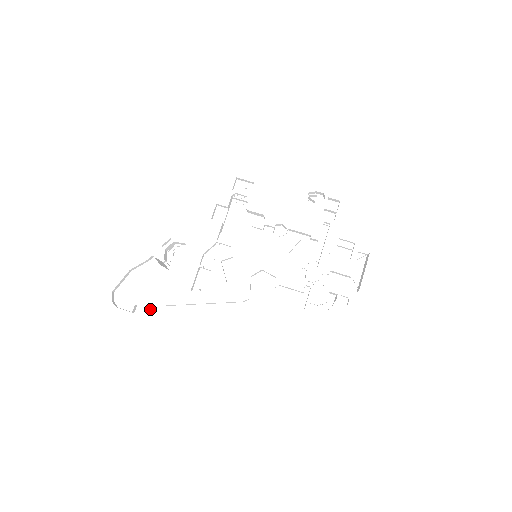
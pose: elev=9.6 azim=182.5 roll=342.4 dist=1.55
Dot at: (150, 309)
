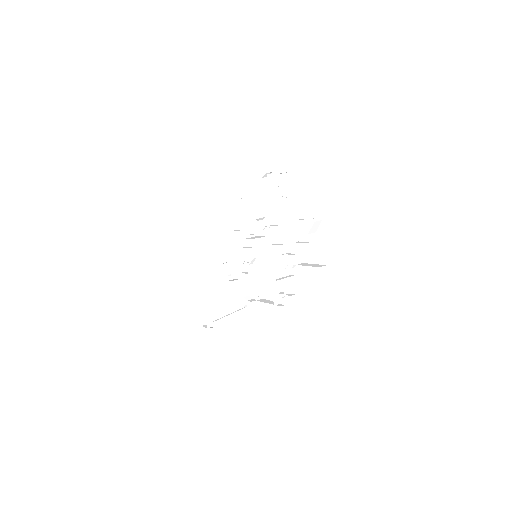
Dot at: (216, 323)
